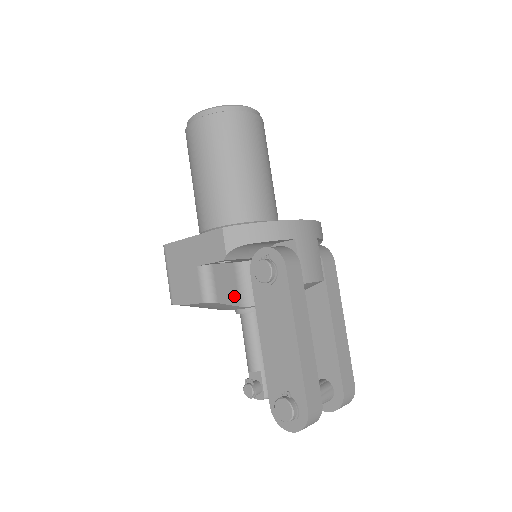
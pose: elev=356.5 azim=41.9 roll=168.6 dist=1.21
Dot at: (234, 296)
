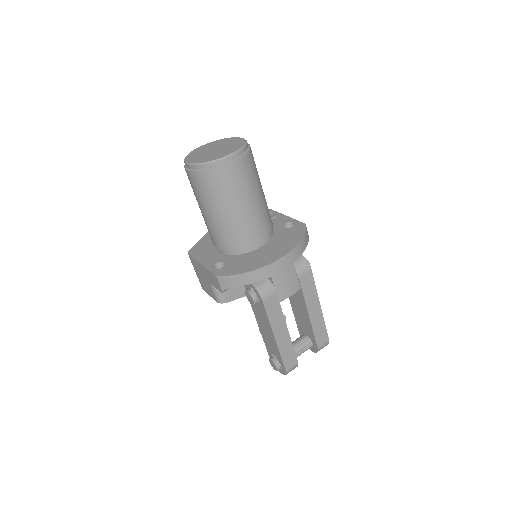
Dot at: (240, 292)
